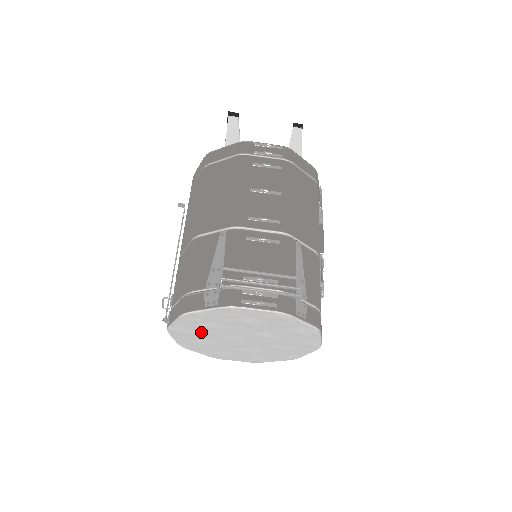
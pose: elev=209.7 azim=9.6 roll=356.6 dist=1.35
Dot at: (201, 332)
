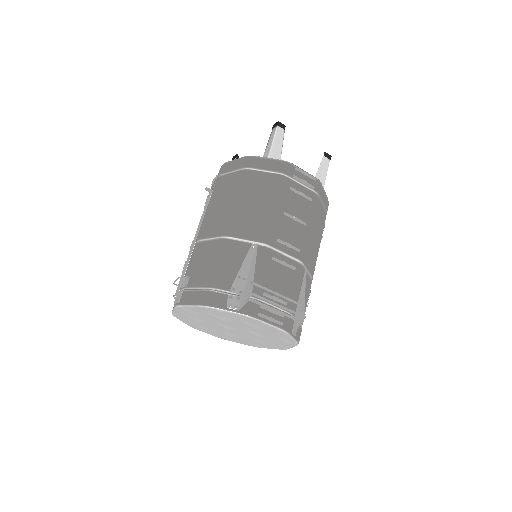
Dot at: (203, 316)
